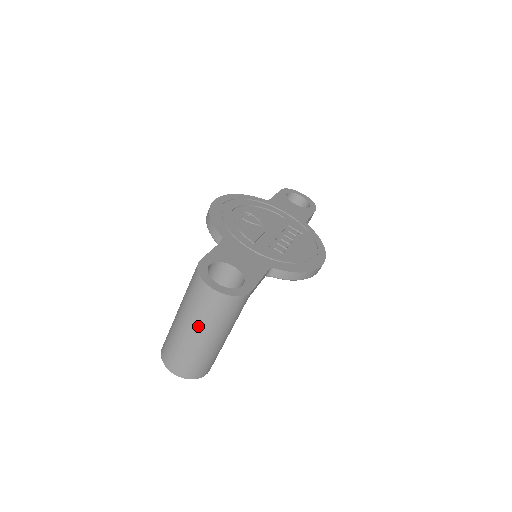
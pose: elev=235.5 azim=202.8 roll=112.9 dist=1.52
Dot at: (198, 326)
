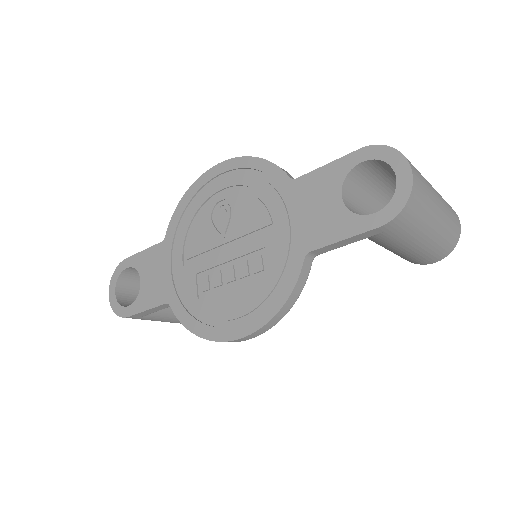
Dot at: occluded
